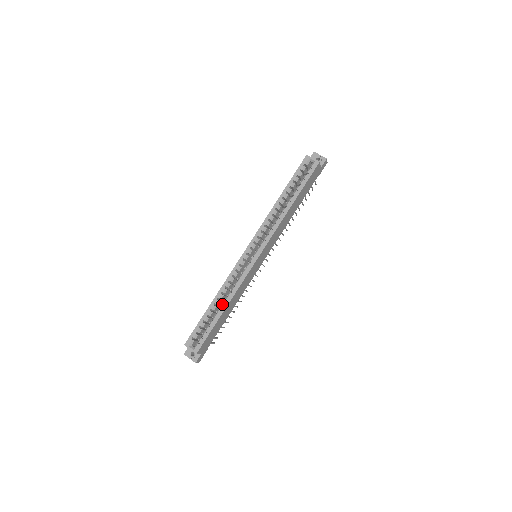
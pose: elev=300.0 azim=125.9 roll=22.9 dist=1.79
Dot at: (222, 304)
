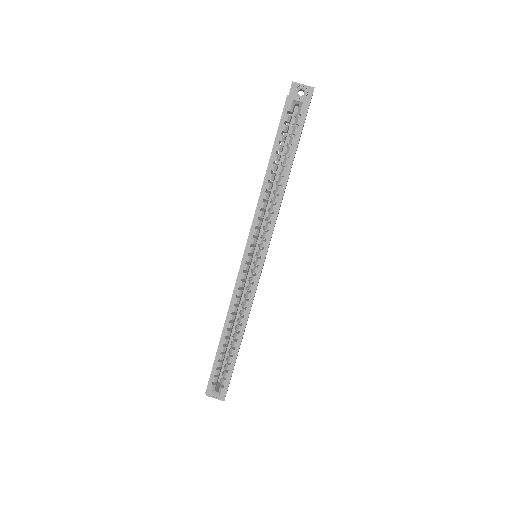
Dot at: (235, 334)
